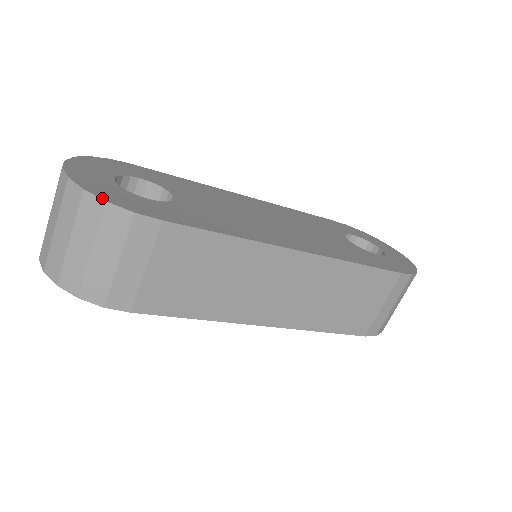
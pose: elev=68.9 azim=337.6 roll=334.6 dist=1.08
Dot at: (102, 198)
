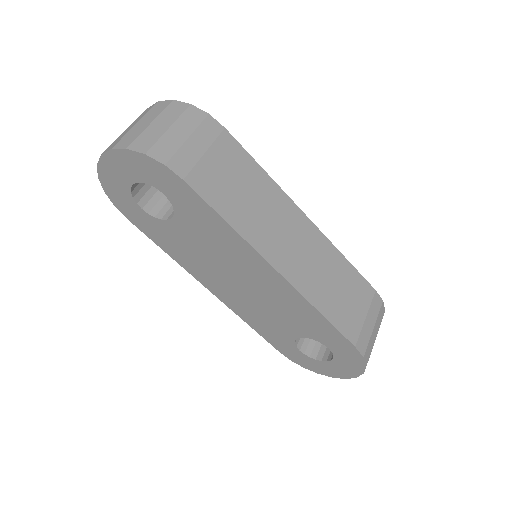
Dot at: (187, 104)
